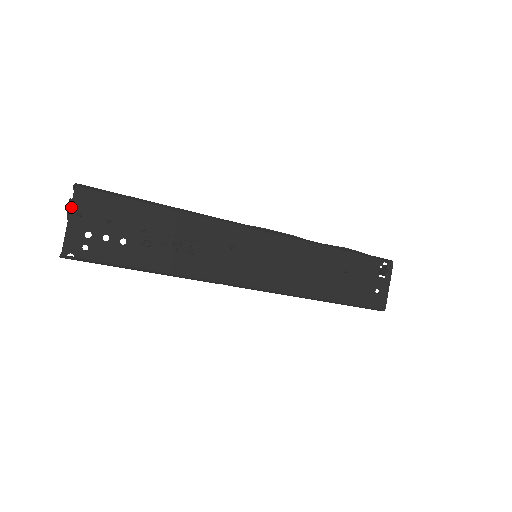
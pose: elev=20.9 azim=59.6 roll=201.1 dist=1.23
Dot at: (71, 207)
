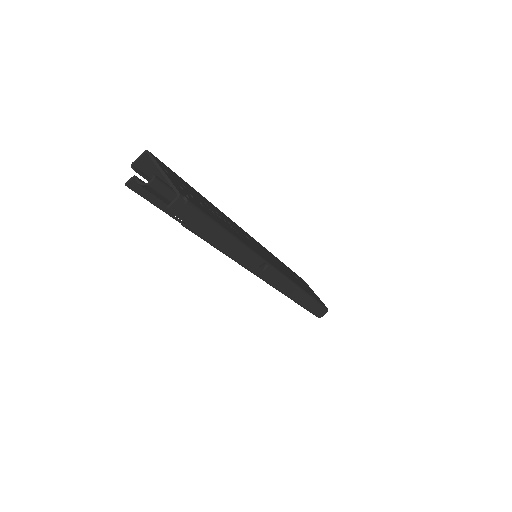
Dot at: (157, 163)
